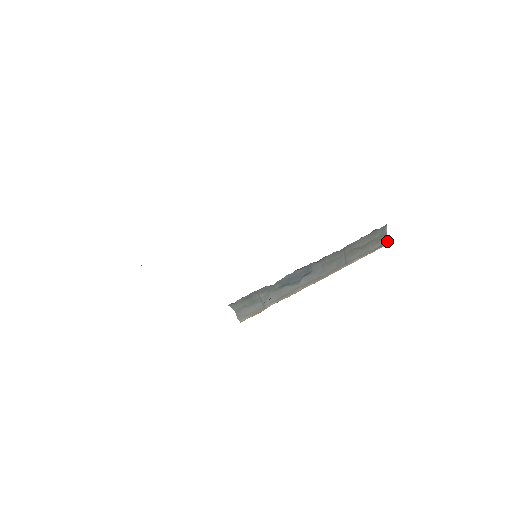
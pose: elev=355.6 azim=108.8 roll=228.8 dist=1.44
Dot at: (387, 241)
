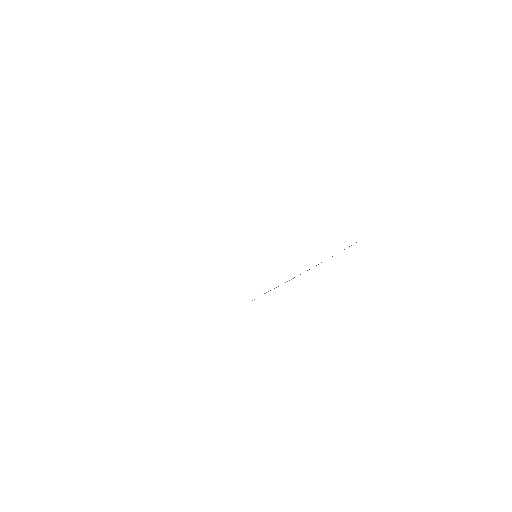
Dot at: occluded
